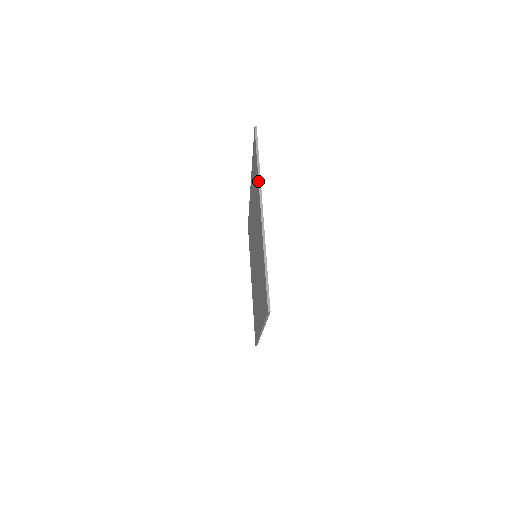
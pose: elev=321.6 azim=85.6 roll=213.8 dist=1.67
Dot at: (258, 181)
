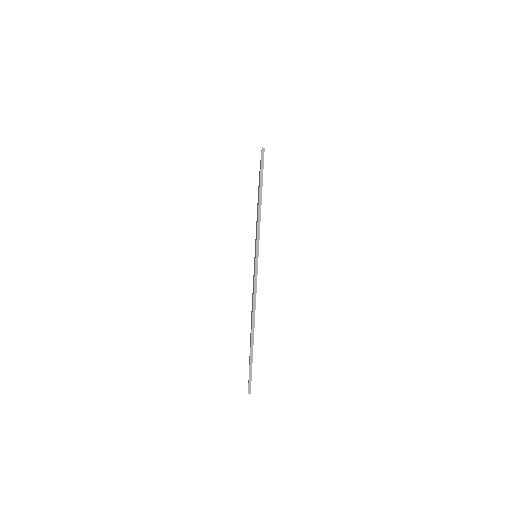
Dot at: occluded
